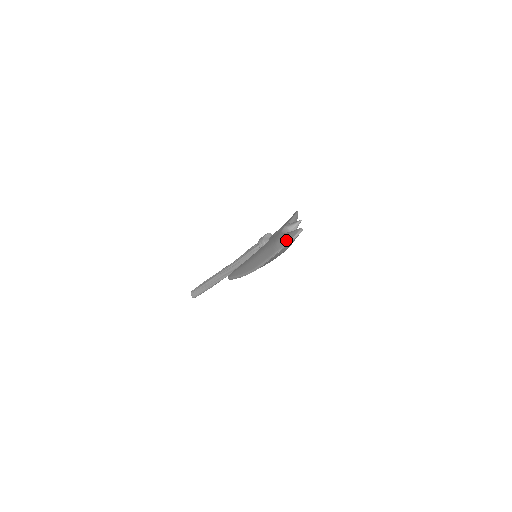
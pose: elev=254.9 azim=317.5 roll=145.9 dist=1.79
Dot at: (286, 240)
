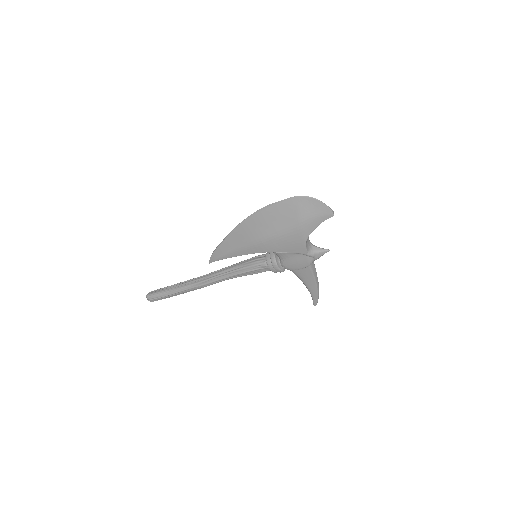
Dot at: (314, 202)
